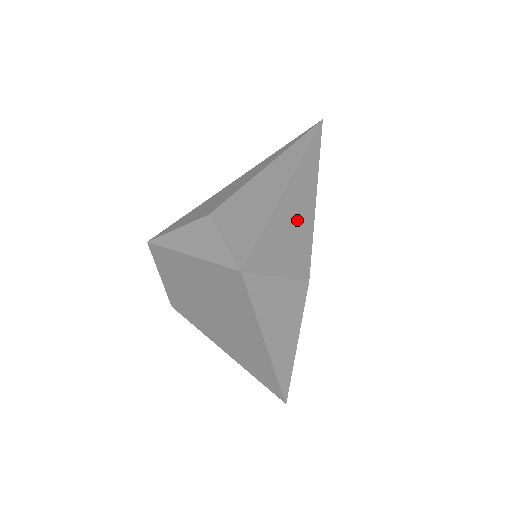
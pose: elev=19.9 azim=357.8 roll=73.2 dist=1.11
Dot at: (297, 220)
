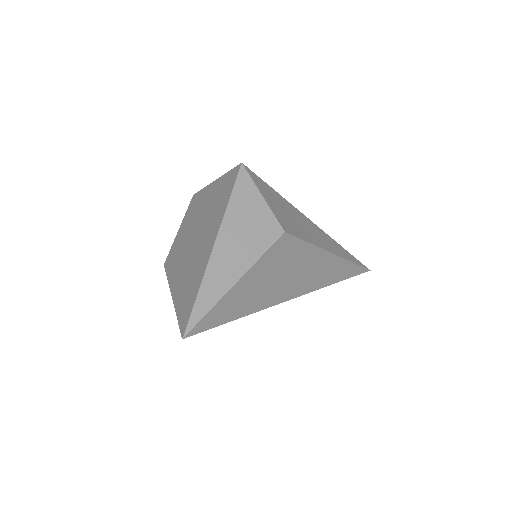
Dot at: (304, 227)
